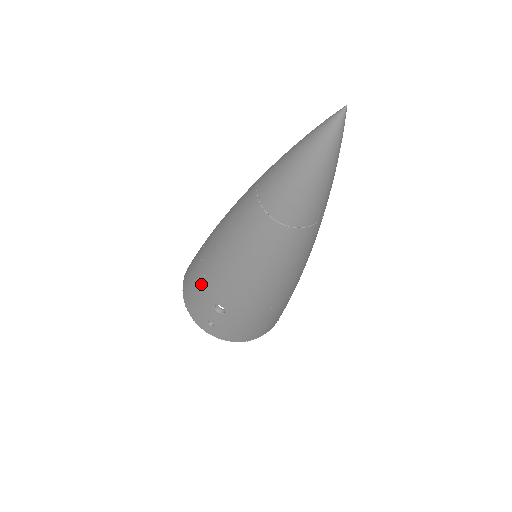
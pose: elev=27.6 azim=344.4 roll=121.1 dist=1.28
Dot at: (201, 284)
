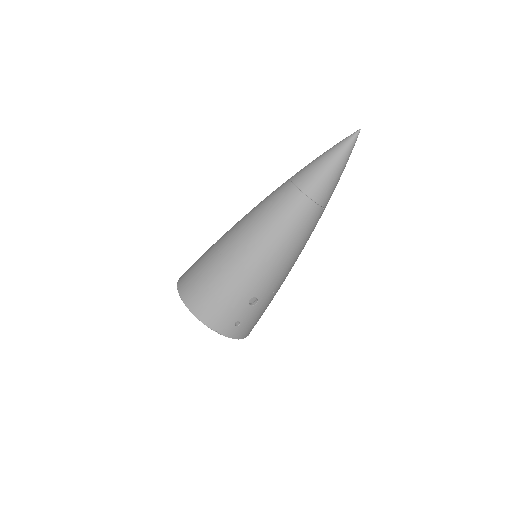
Dot at: (236, 287)
